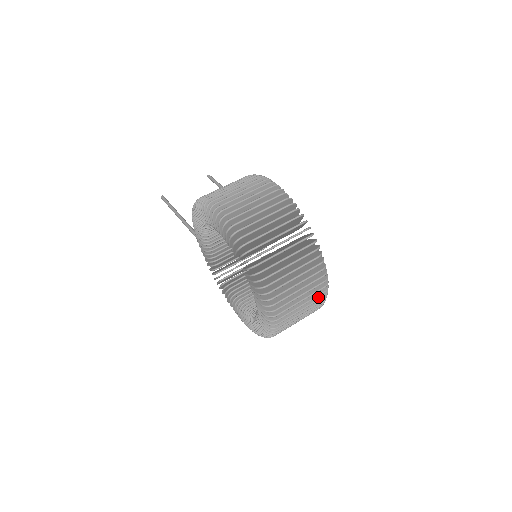
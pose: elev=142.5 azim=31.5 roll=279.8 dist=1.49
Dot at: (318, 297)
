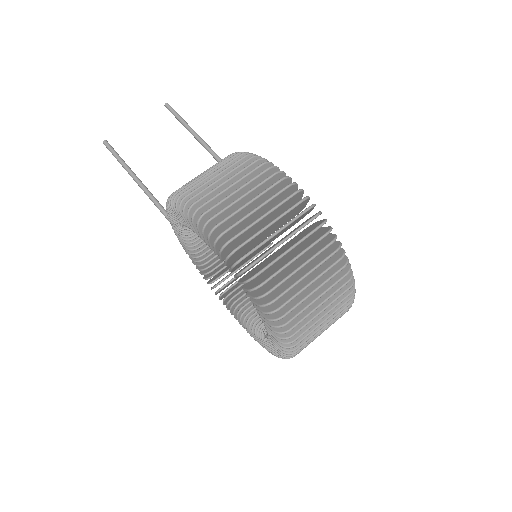
Dot at: occluded
